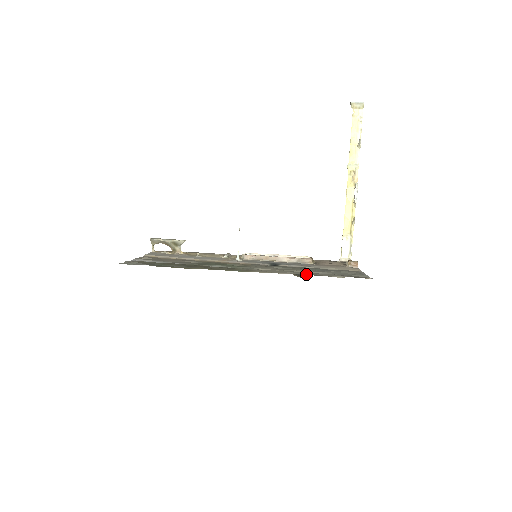
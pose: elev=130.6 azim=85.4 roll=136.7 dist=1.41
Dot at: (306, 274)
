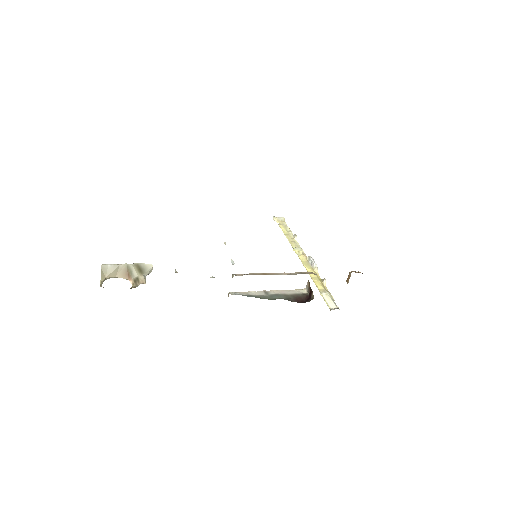
Dot at: occluded
